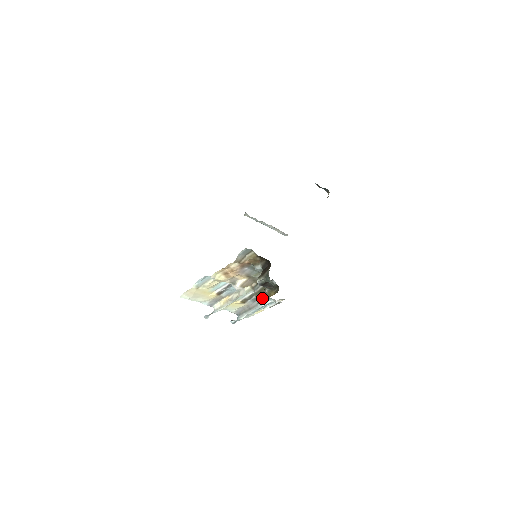
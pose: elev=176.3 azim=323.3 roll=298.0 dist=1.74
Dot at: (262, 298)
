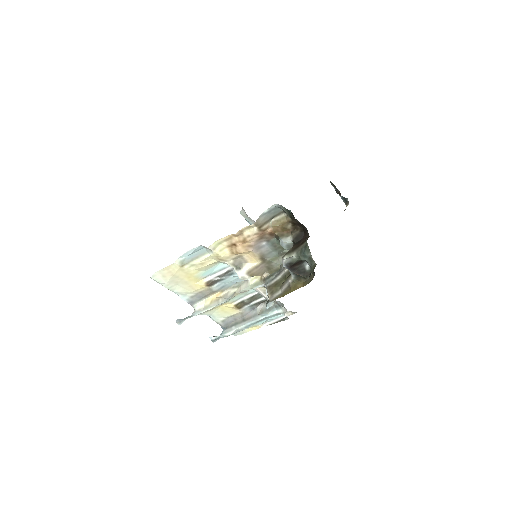
Dot at: (279, 293)
